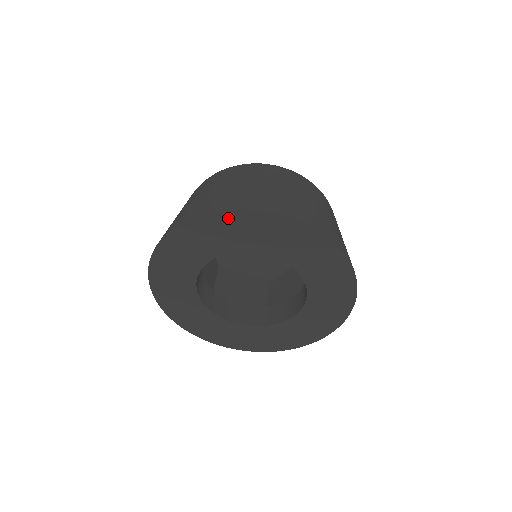
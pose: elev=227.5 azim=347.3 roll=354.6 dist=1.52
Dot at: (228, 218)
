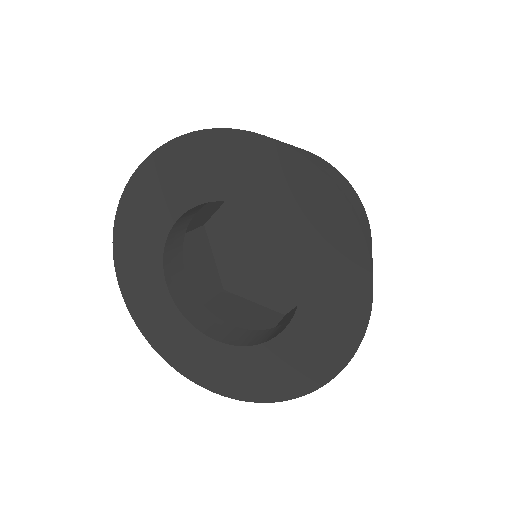
Dot at: (191, 146)
